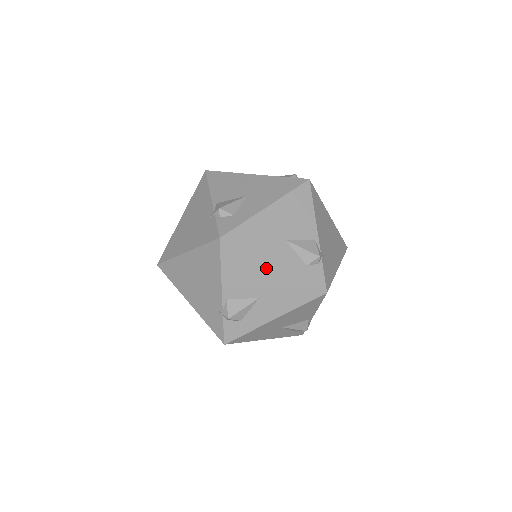
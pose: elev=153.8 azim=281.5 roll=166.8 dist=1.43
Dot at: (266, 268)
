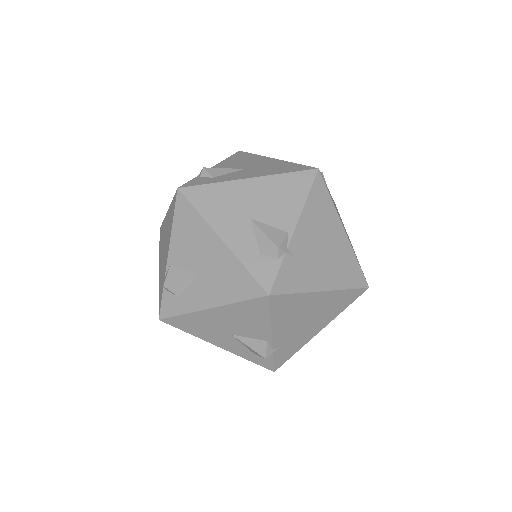
Dot at: occluded
